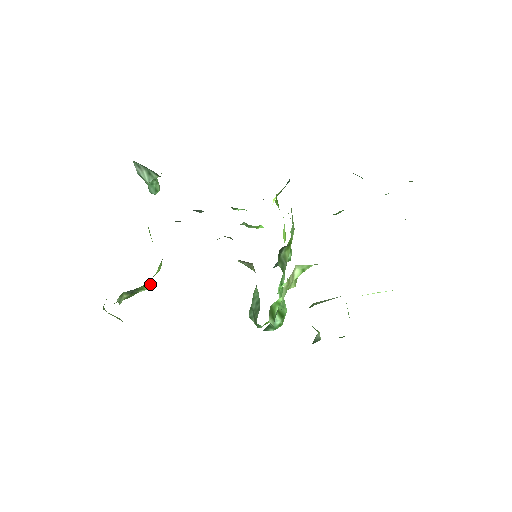
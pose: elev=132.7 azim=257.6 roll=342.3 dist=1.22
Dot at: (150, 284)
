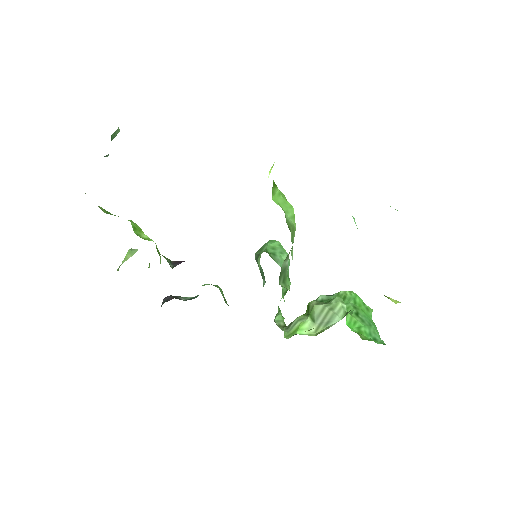
Dot at: occluded
